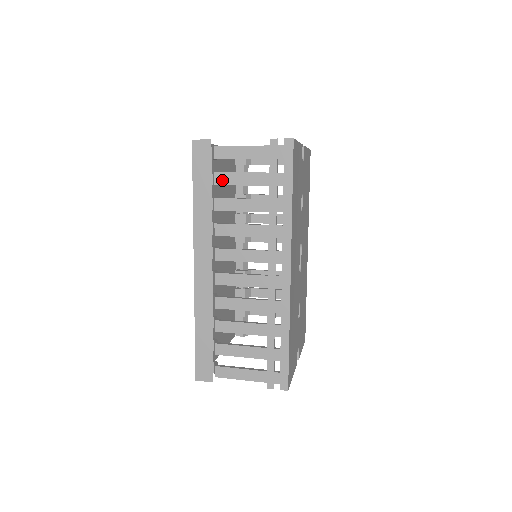
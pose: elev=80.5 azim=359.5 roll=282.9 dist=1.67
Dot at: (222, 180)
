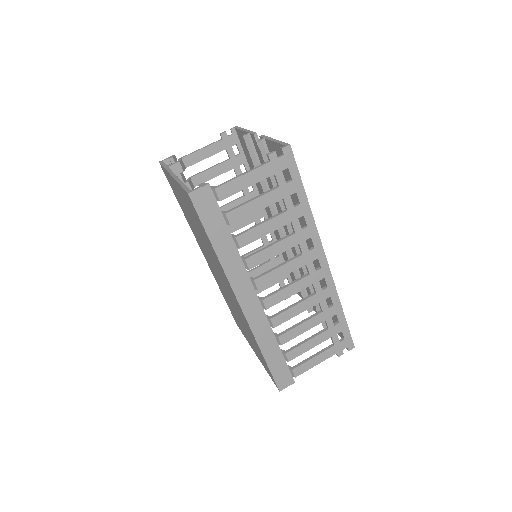
Dot at: (236, 217)
